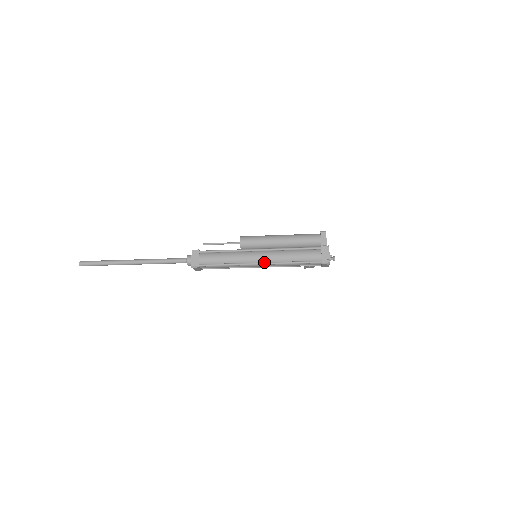
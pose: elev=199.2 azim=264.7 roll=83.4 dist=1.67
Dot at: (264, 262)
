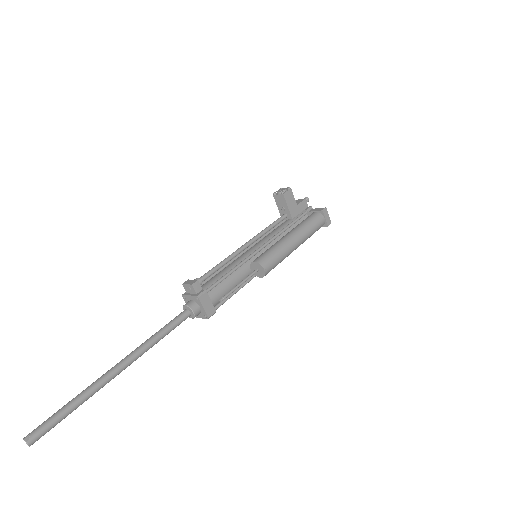
Dot at: occluded
